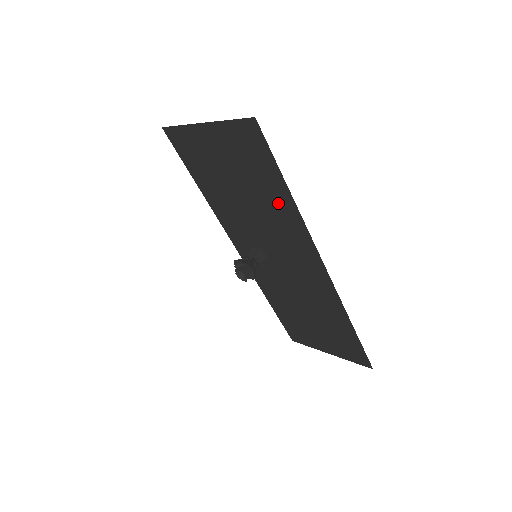
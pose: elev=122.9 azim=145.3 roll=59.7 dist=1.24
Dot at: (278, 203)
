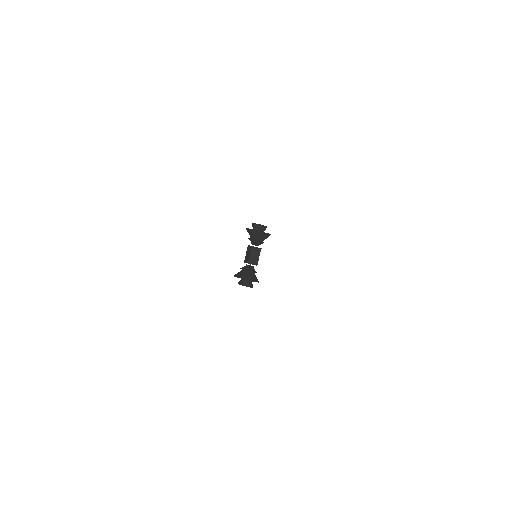
Dot at: occluded
